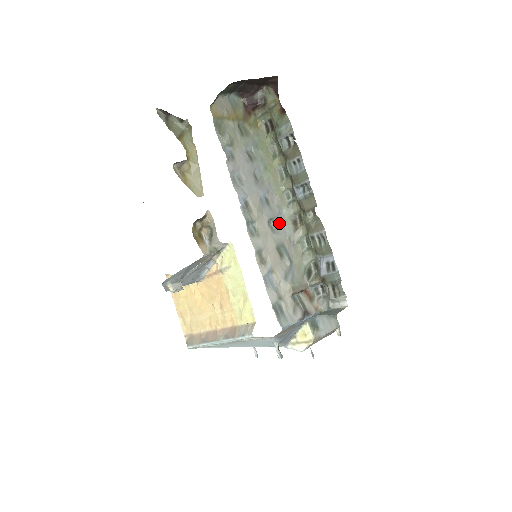
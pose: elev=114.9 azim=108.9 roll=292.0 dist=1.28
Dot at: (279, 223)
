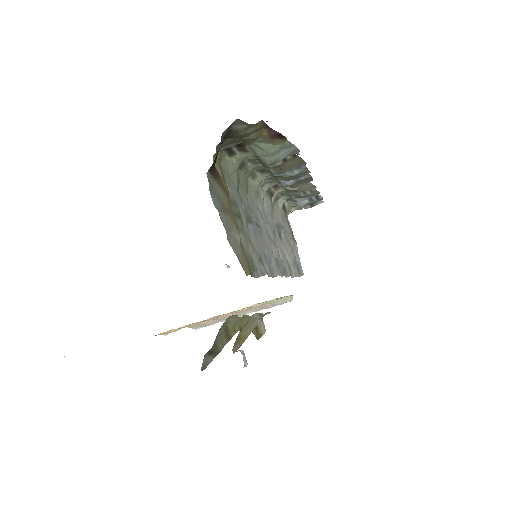
Dot at: (267, 216)
